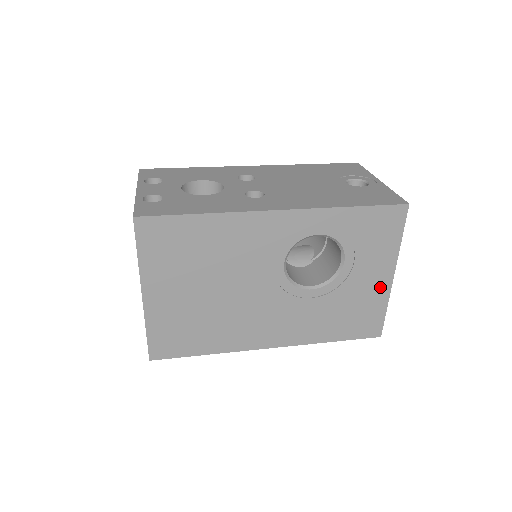
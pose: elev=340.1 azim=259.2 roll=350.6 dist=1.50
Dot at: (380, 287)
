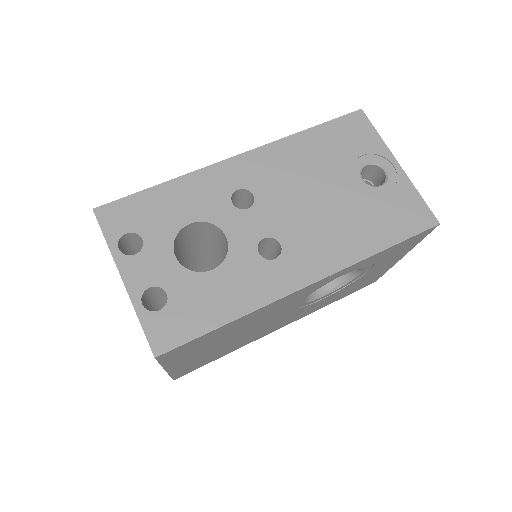
Dot at: (387, 267)
